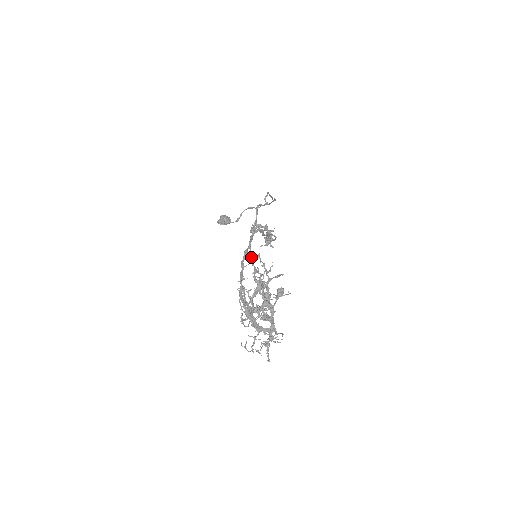
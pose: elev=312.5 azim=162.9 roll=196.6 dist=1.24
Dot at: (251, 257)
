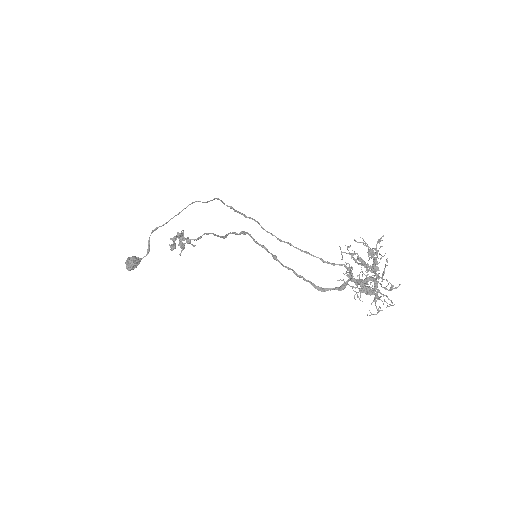
Dot at: (307, 253)
